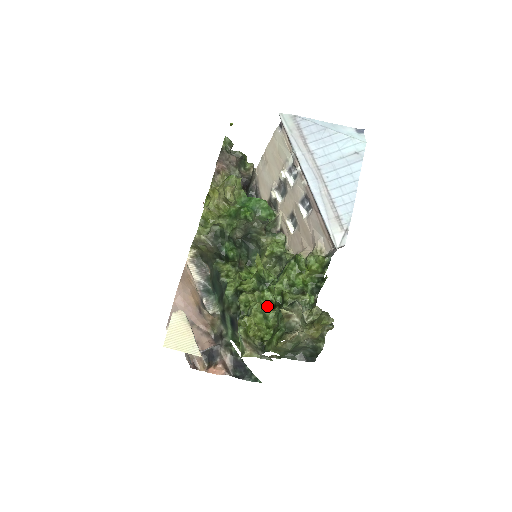
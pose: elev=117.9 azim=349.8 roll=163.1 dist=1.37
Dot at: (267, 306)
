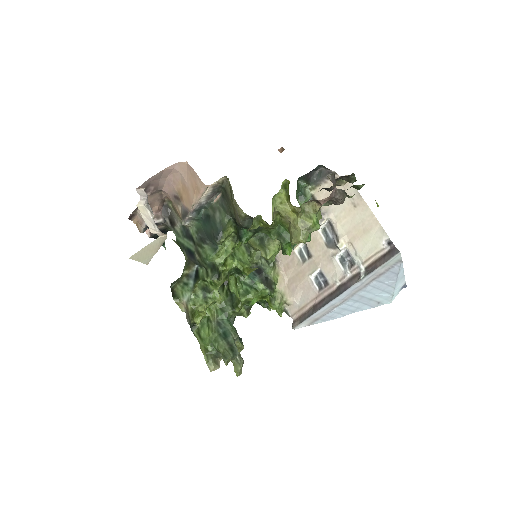
Dot at: occluded
